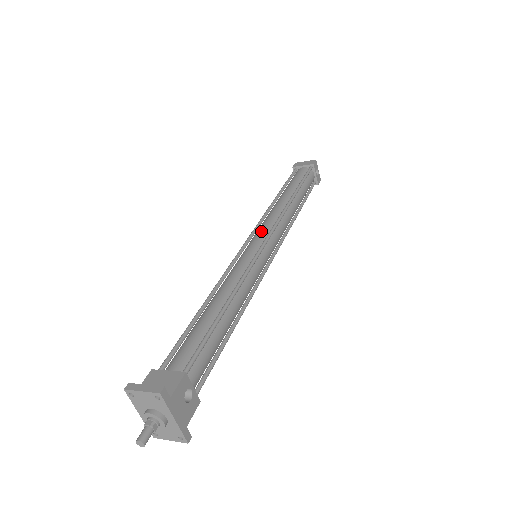
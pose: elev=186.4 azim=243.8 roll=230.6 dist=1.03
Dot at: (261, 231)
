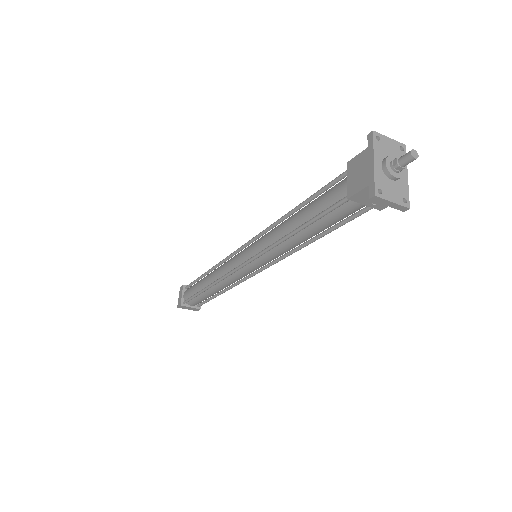
Dot at: occluded
